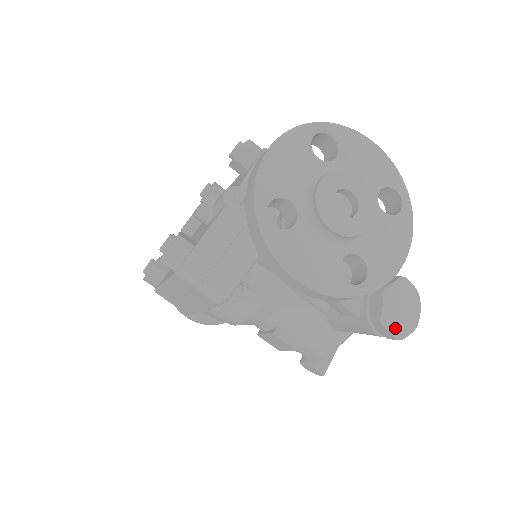
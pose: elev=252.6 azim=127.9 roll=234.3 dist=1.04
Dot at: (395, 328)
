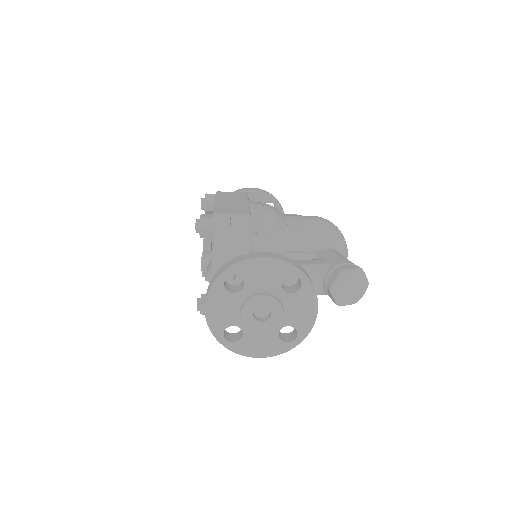
Dot at: (349, 301)
